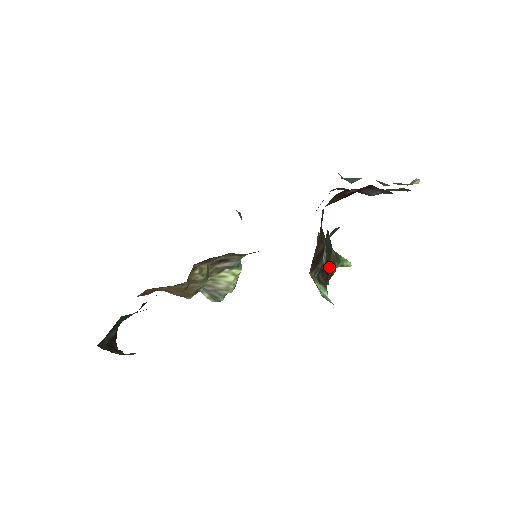
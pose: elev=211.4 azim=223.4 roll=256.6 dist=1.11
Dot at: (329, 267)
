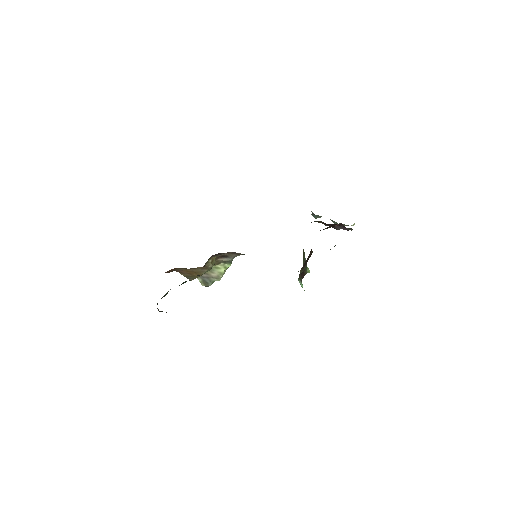
Dot at: (304, 270)
